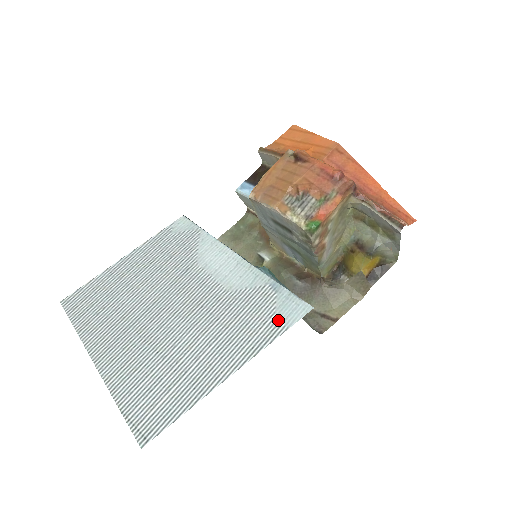
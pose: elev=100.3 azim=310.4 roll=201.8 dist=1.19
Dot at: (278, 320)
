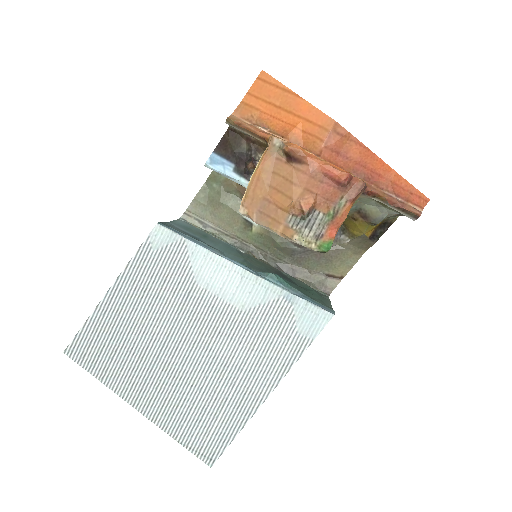
Dot at: (301, 334)
